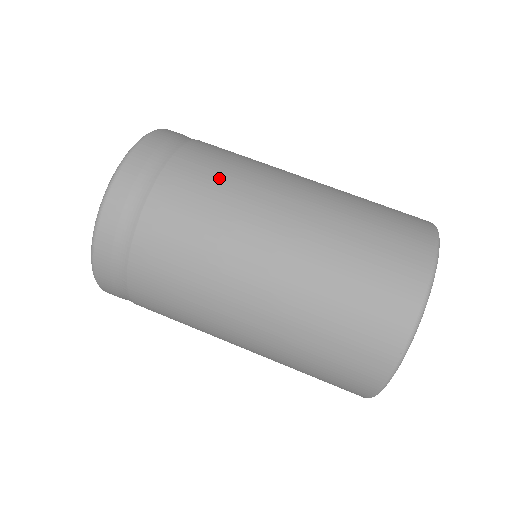
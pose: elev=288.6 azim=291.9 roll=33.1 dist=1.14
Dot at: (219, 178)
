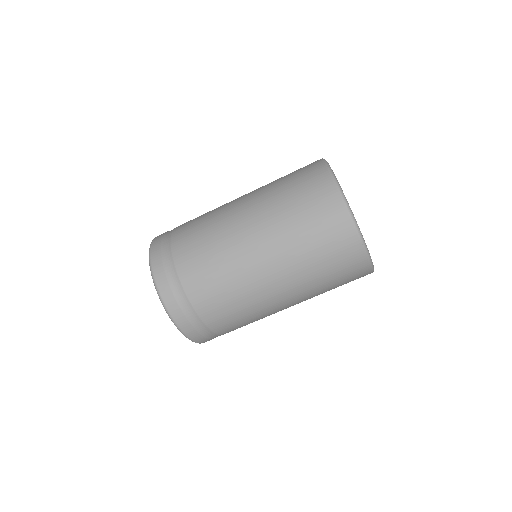
Dot at: (205, 248)
